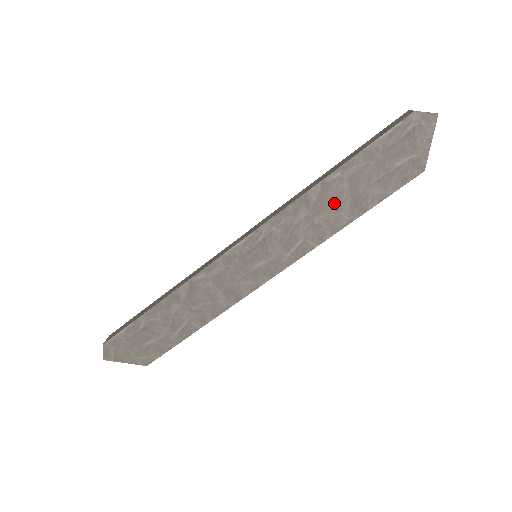
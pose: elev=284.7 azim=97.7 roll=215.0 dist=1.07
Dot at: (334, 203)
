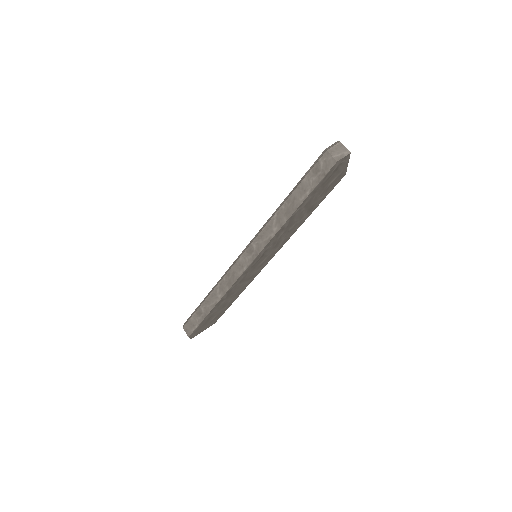
Dot at: (298, 218)
